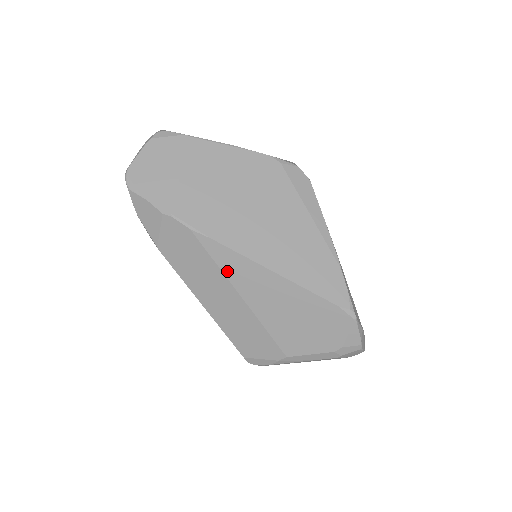
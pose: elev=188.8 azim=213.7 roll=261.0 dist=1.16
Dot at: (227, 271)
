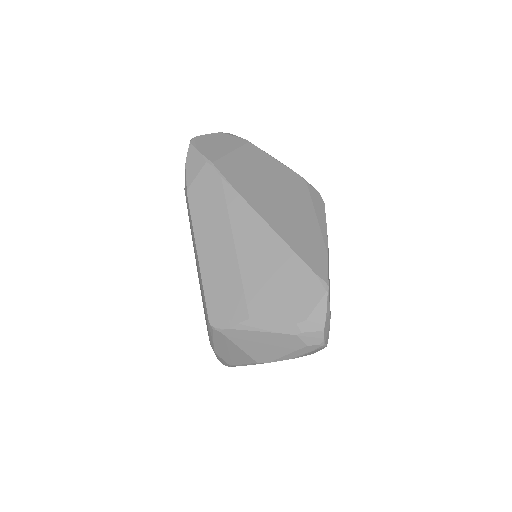
Dot at: (234, 218)
